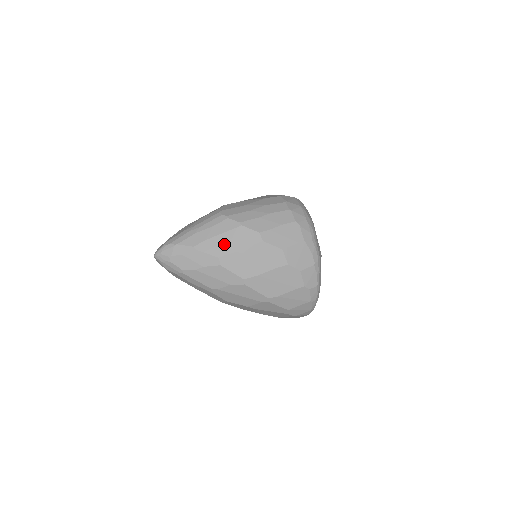
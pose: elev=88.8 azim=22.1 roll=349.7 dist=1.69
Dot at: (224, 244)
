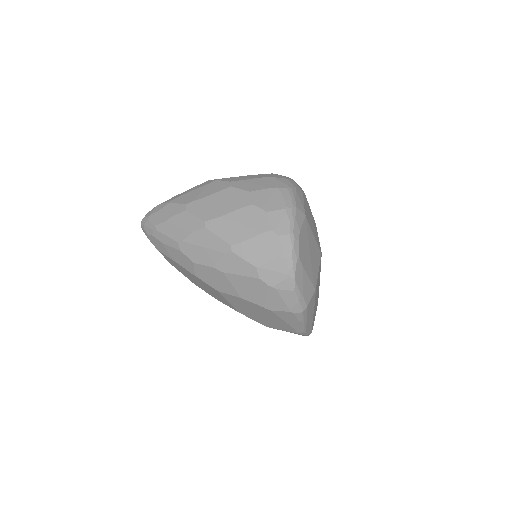
Dot at: (195, 194)
